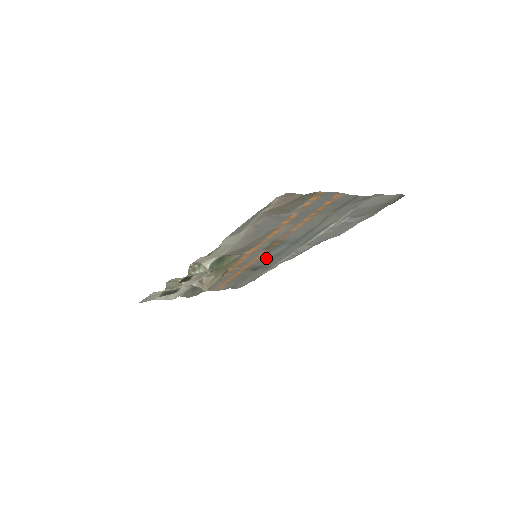
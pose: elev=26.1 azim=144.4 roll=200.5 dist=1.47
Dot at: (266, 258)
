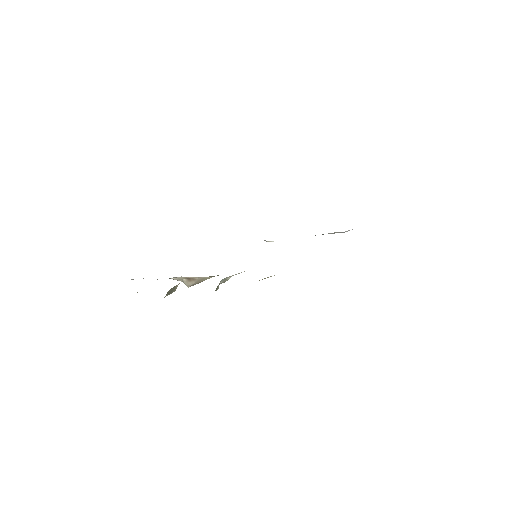
Dot at: occluded
